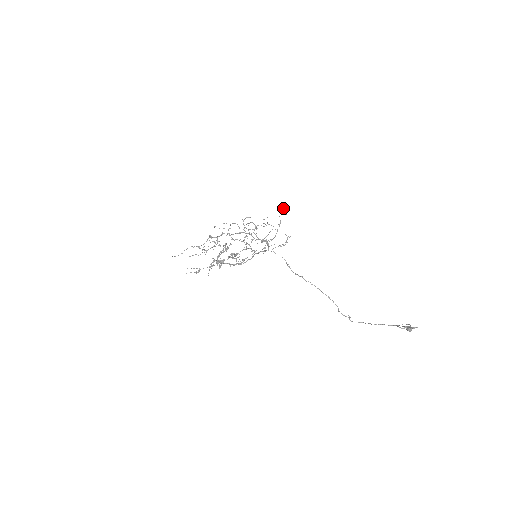
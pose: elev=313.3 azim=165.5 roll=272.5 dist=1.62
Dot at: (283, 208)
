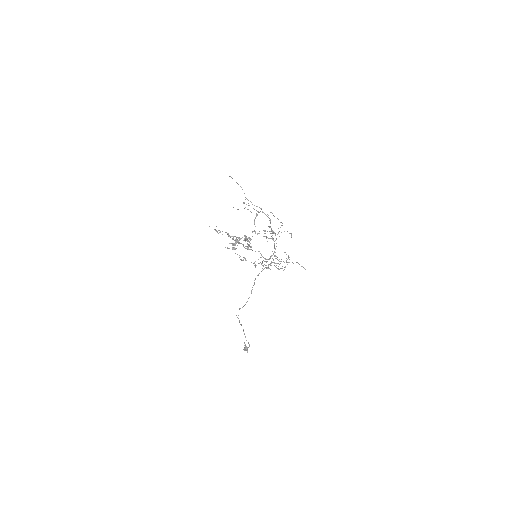
Dot at: (305, 269)
